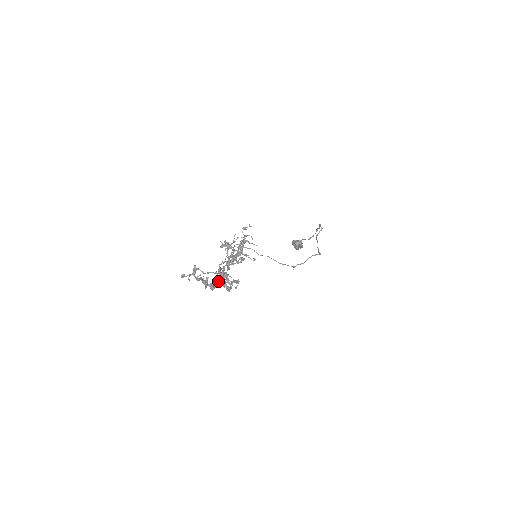
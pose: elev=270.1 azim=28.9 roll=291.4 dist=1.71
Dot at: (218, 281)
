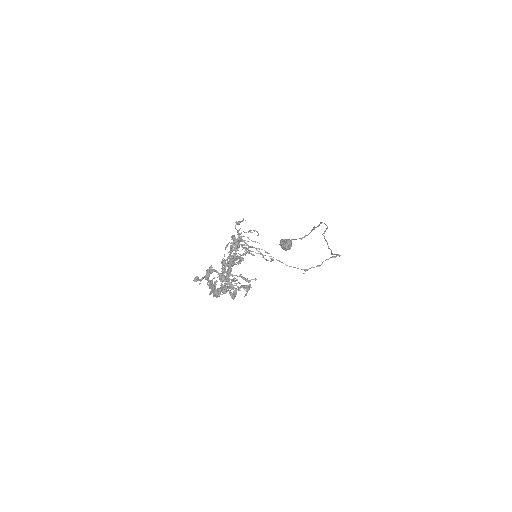
Dot at: occluded
